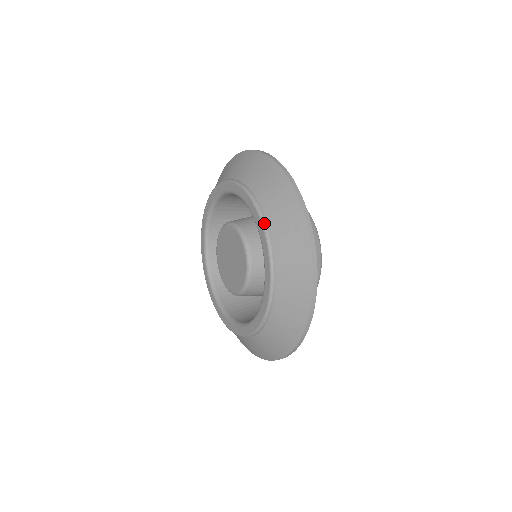
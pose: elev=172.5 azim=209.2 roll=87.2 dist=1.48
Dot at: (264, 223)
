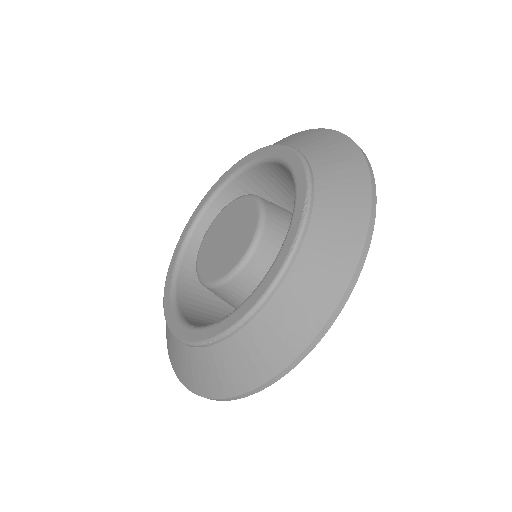
Dot at: (302, 230)
